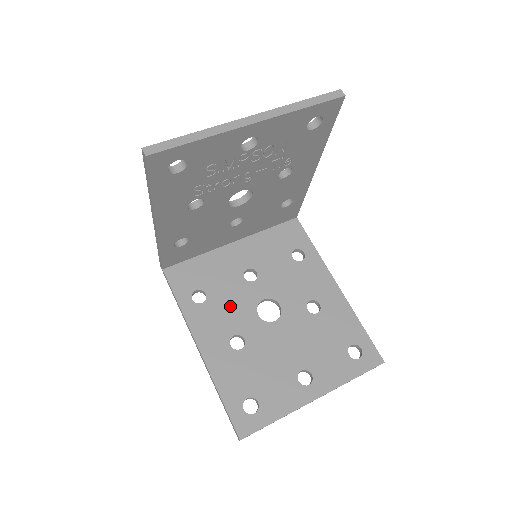
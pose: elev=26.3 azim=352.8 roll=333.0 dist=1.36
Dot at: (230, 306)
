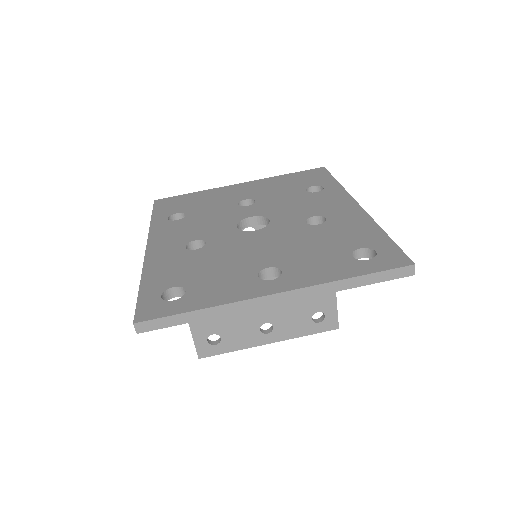
Dot at: occluded
